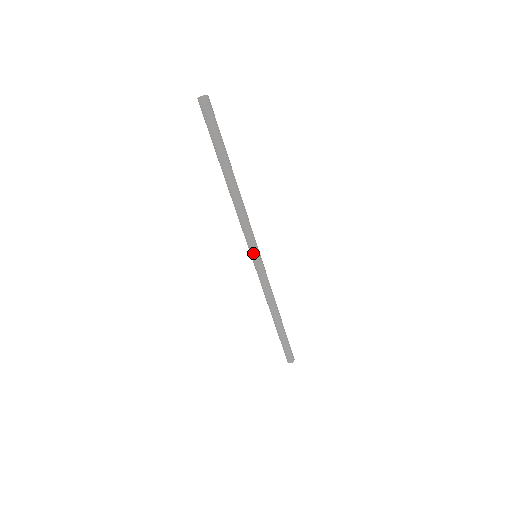
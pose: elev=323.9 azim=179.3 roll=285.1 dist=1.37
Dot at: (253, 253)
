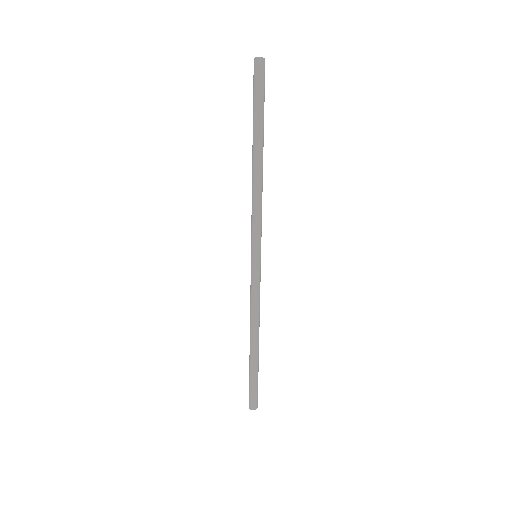
Dot at: (257, 250)
